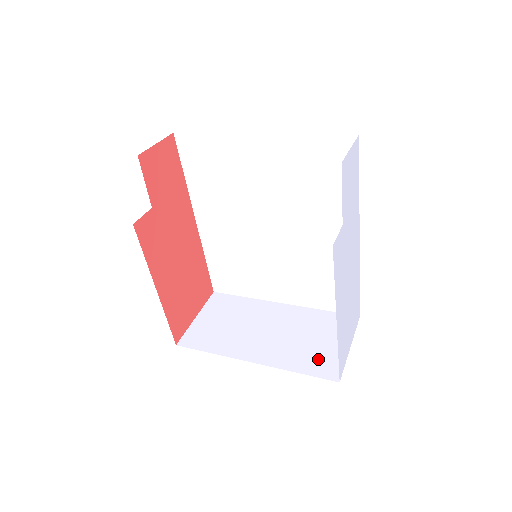
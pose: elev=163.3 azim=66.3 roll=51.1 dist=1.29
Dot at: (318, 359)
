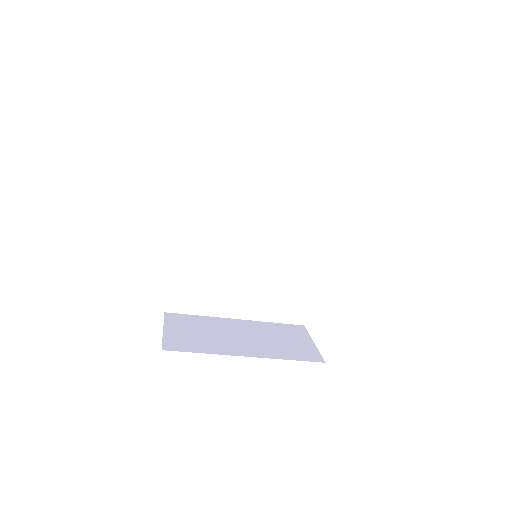
Dot at: (298, 351)
